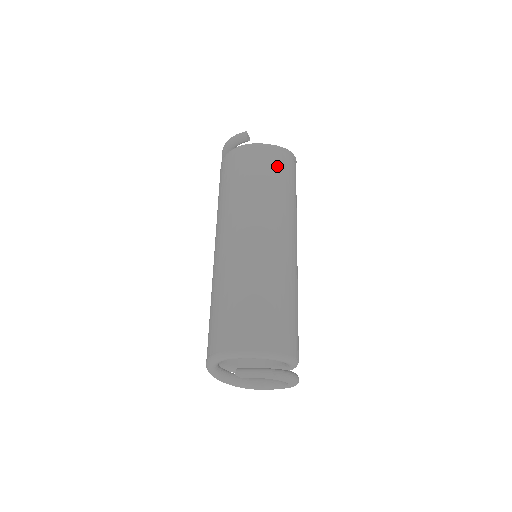
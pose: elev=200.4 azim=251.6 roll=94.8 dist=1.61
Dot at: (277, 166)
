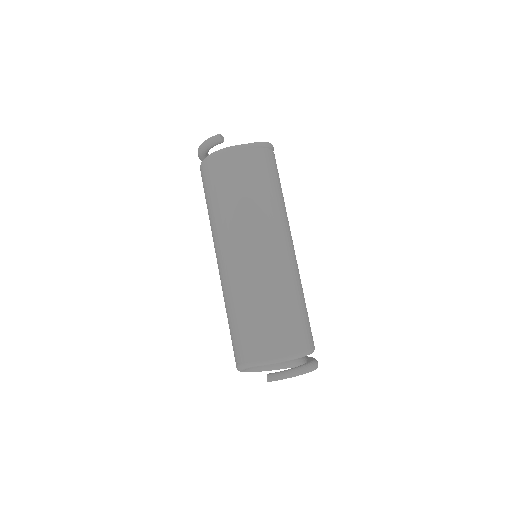
Dot at: (259, 167)
